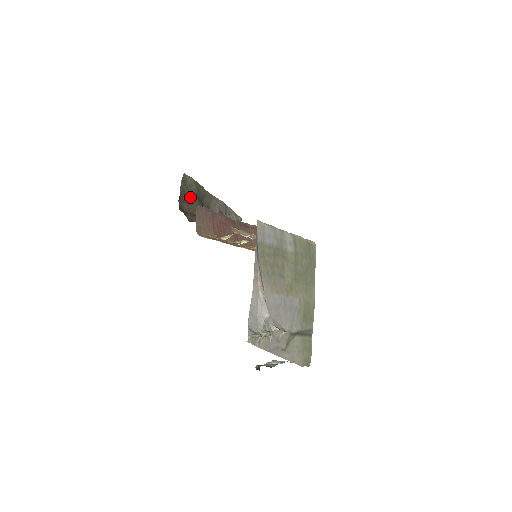
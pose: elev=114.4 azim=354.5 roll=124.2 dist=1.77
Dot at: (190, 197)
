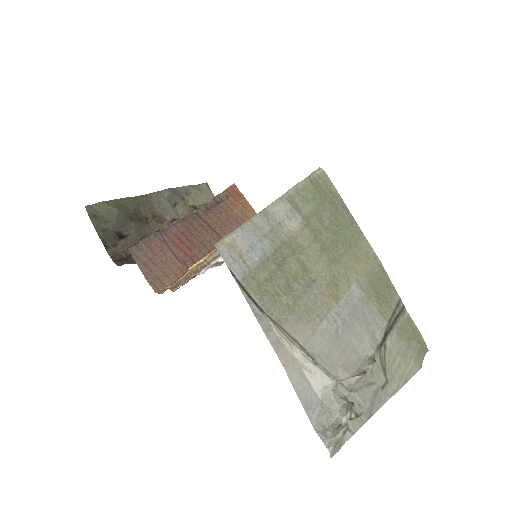
Dot at: (119, 229)
